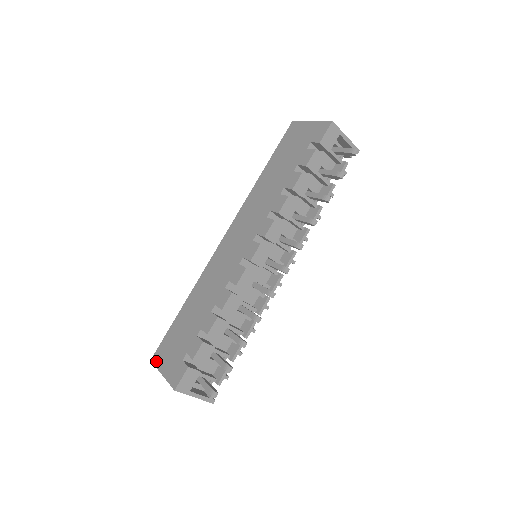
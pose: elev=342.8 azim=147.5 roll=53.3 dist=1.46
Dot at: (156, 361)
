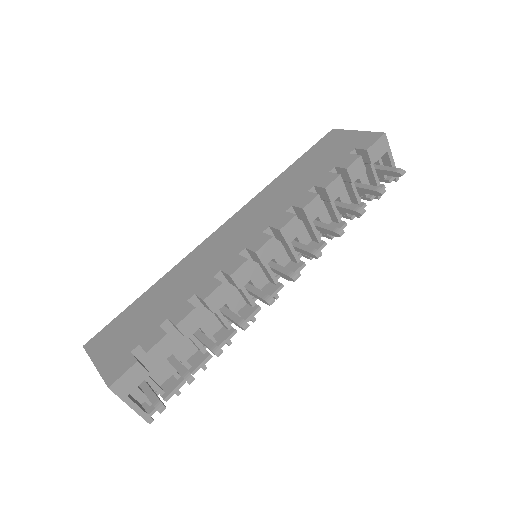
Dot at: (91, 348)
